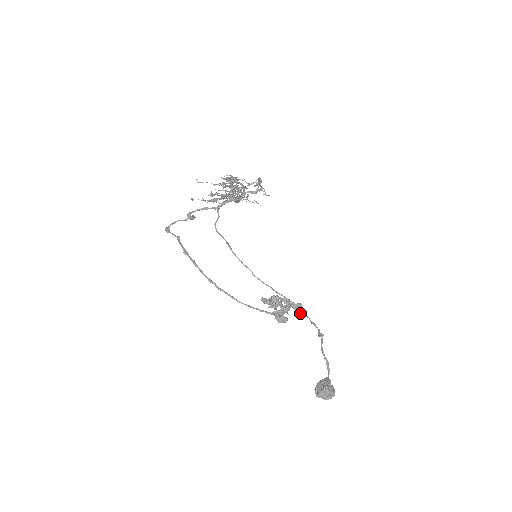
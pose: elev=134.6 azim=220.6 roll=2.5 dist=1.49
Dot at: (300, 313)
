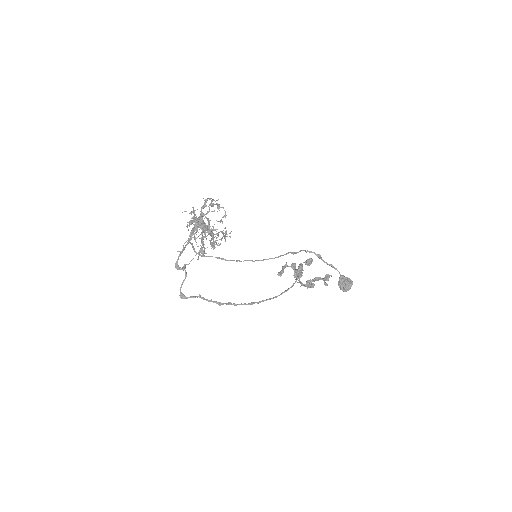
Dot at: (310, 264)
